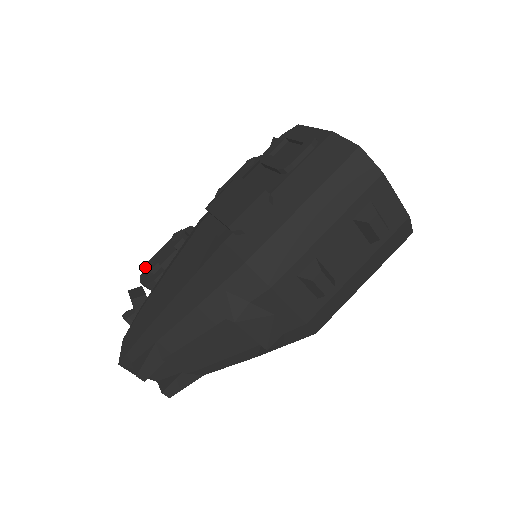
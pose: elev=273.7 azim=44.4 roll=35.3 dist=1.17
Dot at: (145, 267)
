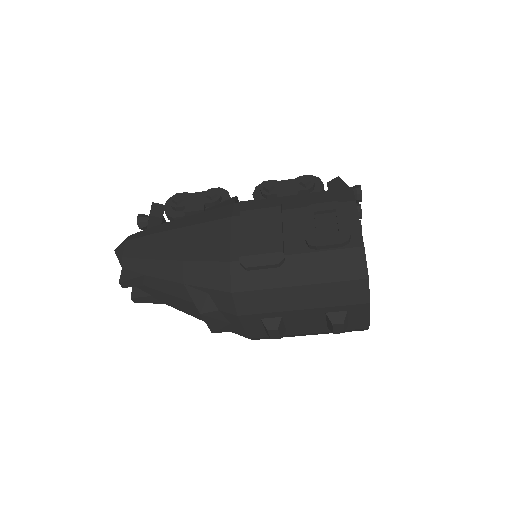
Dot at: (174, 201)
